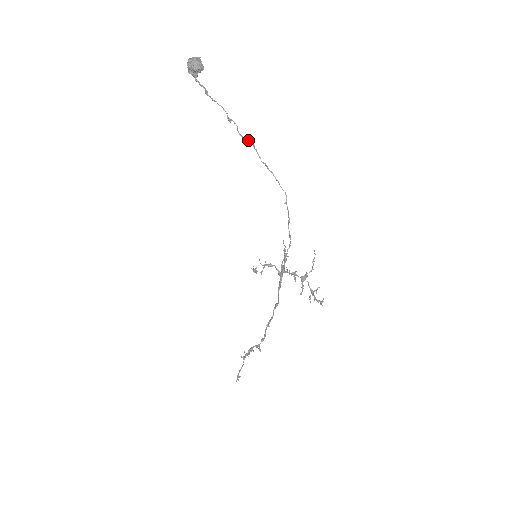
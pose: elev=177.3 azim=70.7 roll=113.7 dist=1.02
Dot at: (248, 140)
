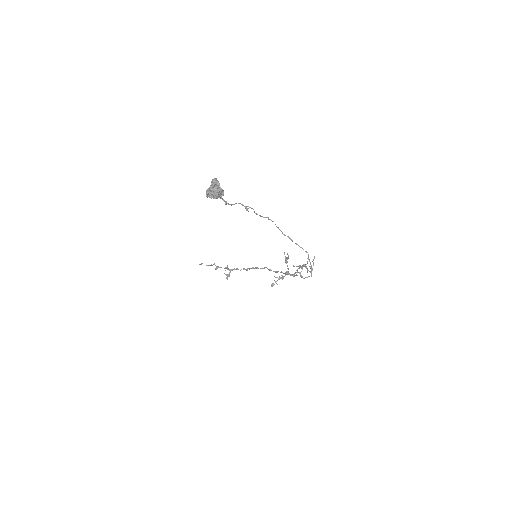
Dot at: (266, 217)
